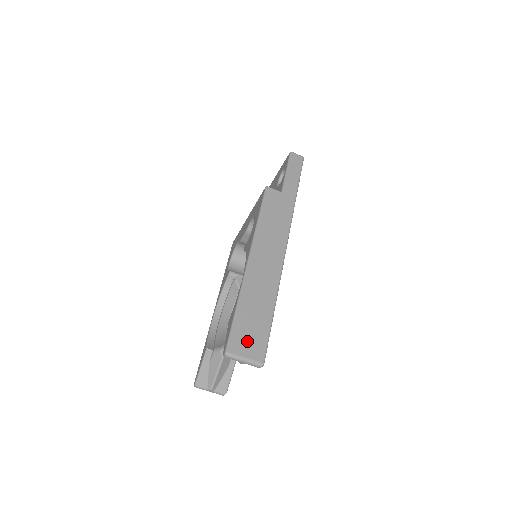
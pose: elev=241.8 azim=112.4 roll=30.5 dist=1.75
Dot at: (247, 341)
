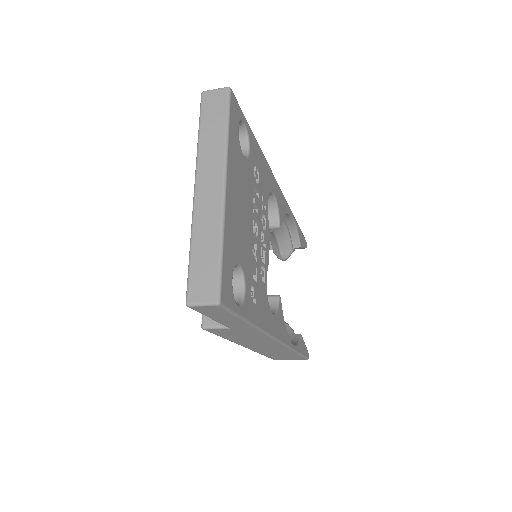
Dot at: occluded
